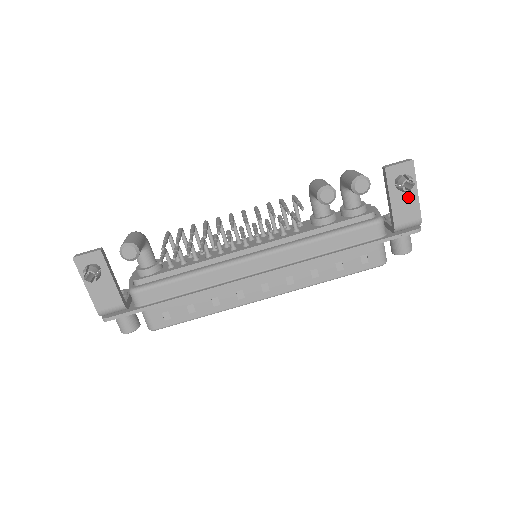
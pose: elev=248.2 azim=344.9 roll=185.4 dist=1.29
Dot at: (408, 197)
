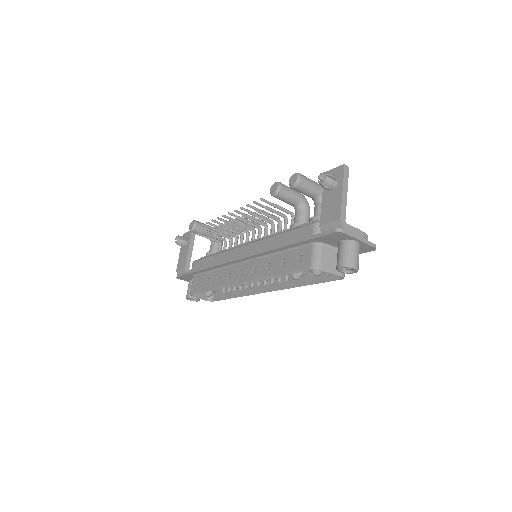
Dot at: (335, 197)
